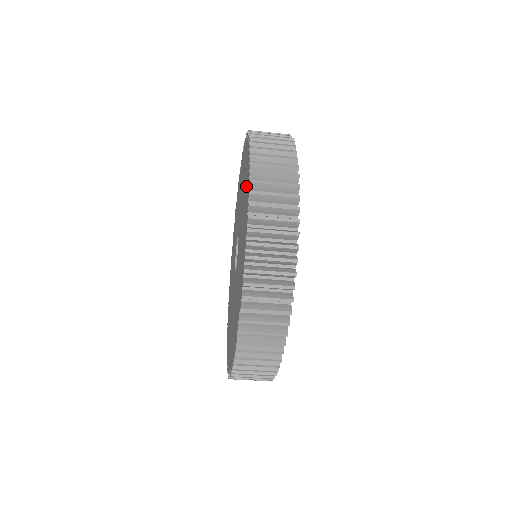
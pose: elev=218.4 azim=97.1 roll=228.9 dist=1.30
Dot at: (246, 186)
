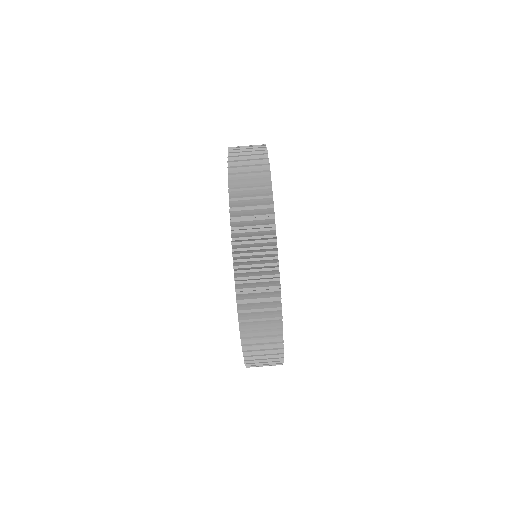
Dot at: occluded
